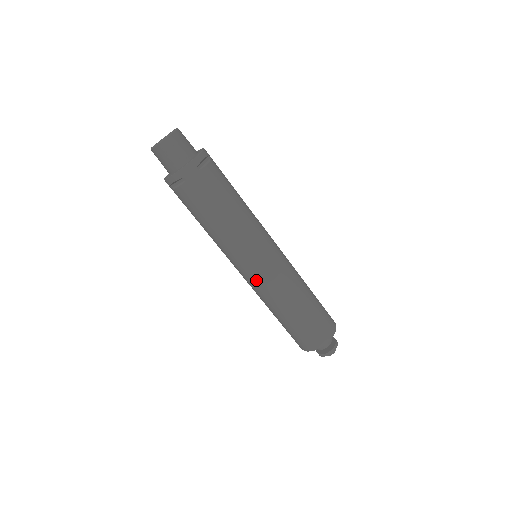
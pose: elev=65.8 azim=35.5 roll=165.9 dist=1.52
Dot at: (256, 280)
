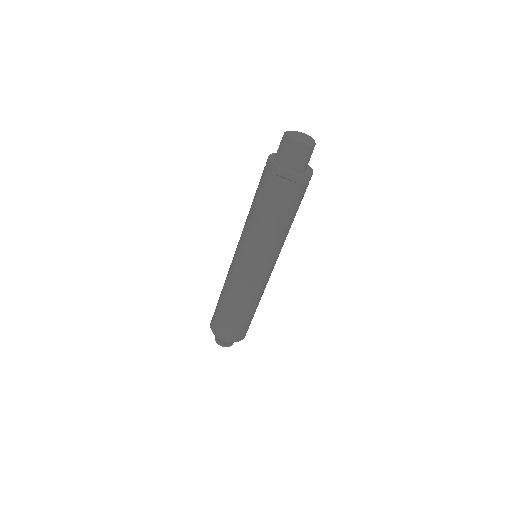
Dot at: (251, 277)
